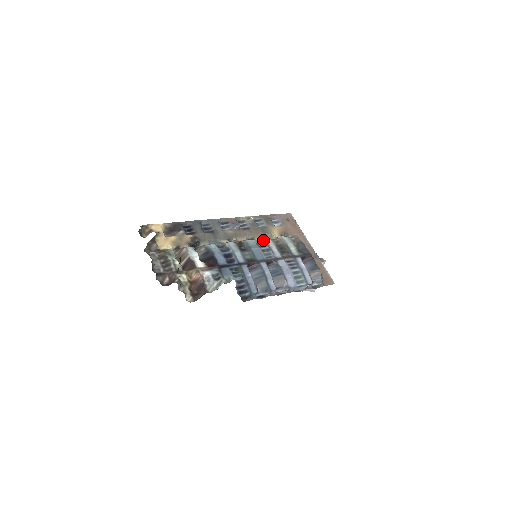
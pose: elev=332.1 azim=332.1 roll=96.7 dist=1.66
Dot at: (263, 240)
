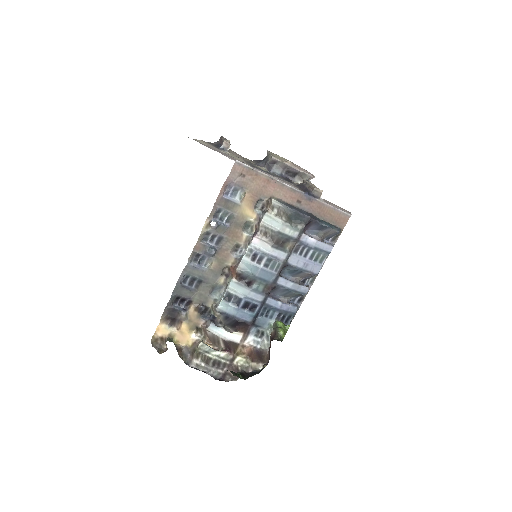
Dot at: (253, 250)
